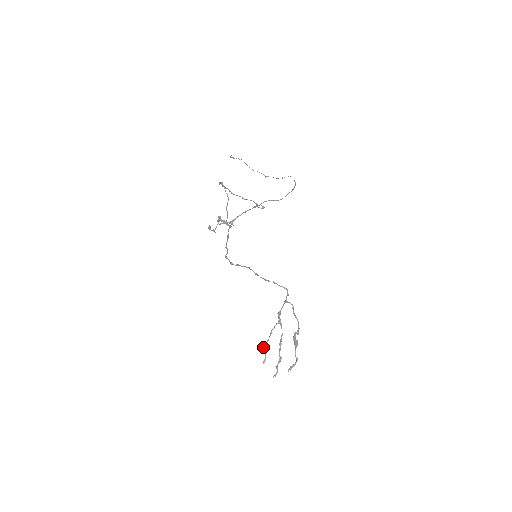
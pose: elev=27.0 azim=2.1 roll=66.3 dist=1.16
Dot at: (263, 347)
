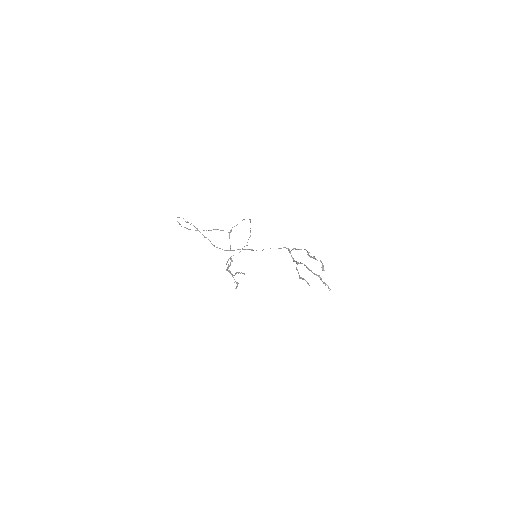
Dot at: (299, 278)
